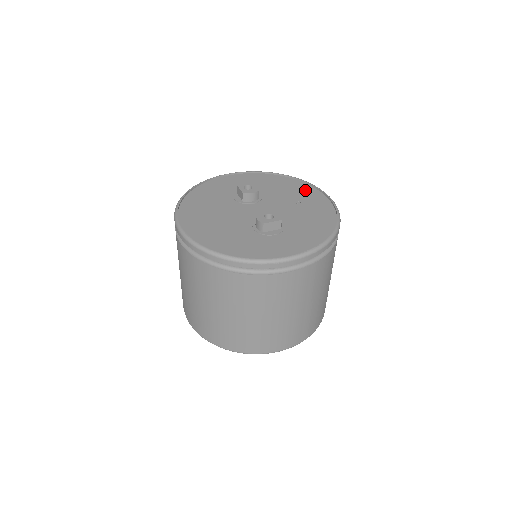
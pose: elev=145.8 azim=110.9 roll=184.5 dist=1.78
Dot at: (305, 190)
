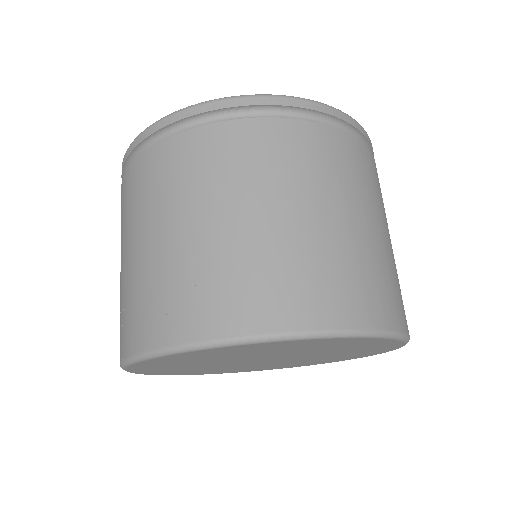
Dot at: occluded
